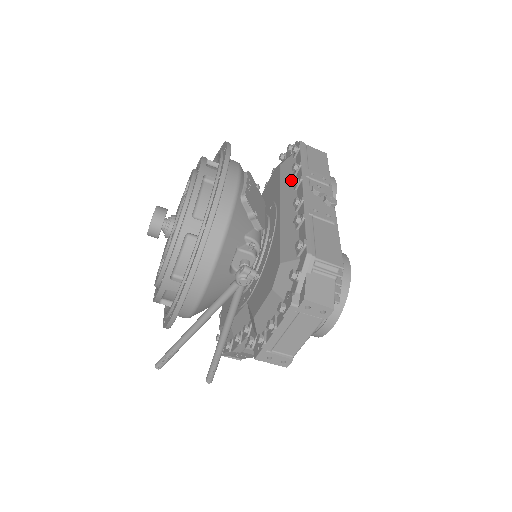
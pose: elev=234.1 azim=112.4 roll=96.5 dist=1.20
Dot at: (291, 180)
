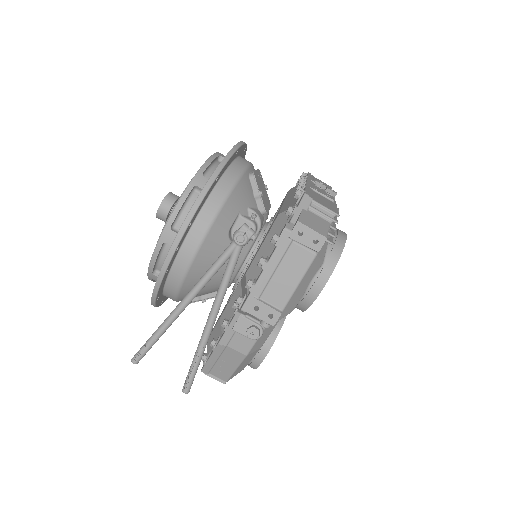
Dot at: occluded
